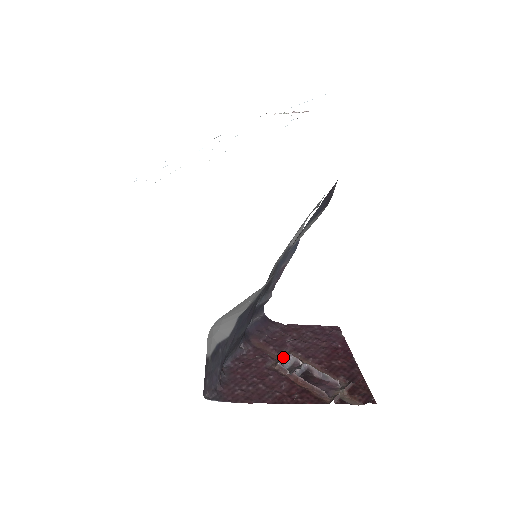
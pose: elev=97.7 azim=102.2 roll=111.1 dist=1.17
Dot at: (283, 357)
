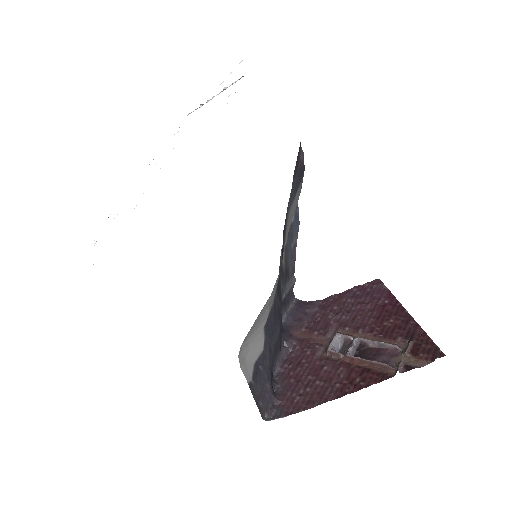
Dot at: (331, 339)
